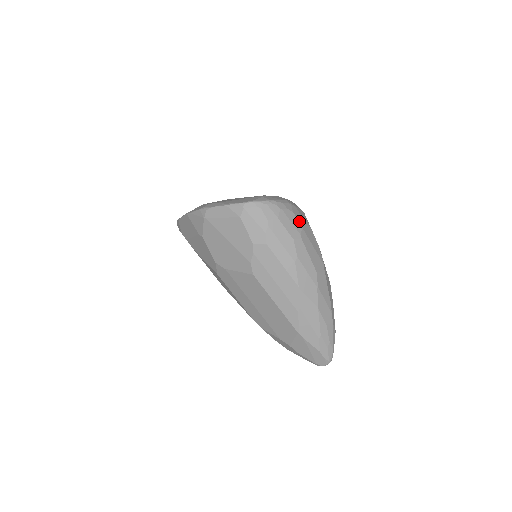
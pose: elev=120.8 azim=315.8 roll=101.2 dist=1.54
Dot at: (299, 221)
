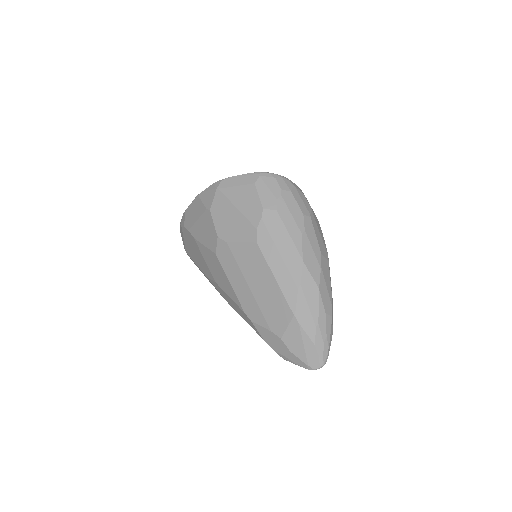
Dot at: (309, 205)
